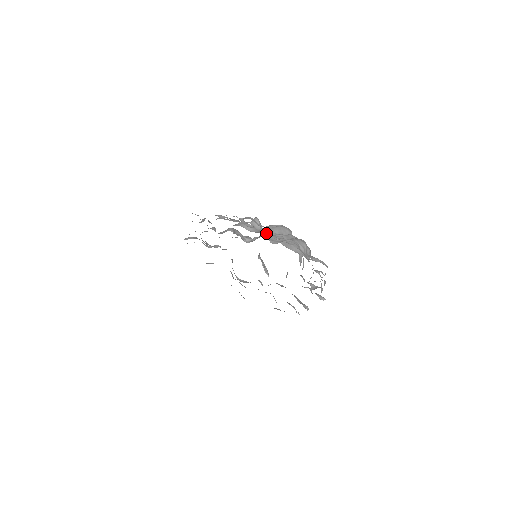
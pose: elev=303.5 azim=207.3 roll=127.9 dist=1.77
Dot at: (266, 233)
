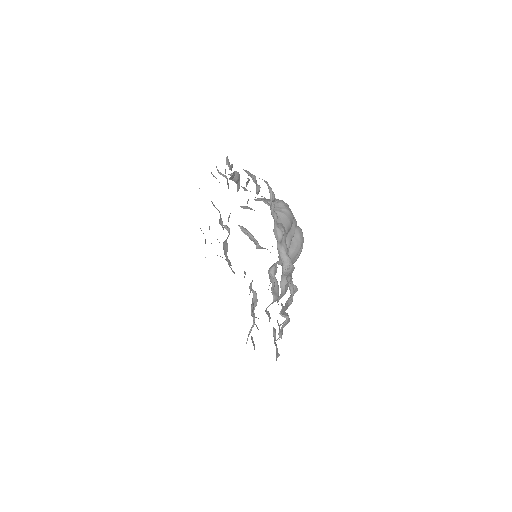
Dot at: occluded
